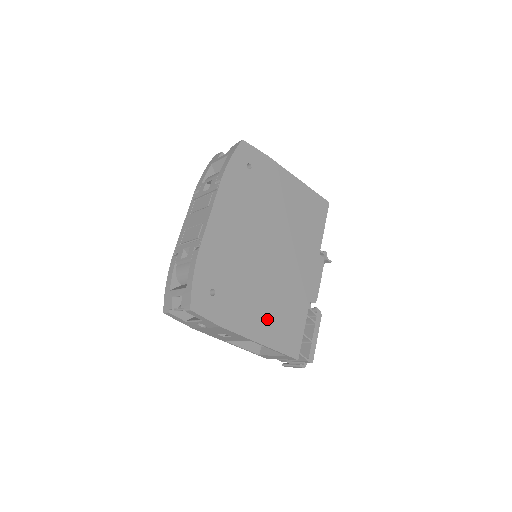
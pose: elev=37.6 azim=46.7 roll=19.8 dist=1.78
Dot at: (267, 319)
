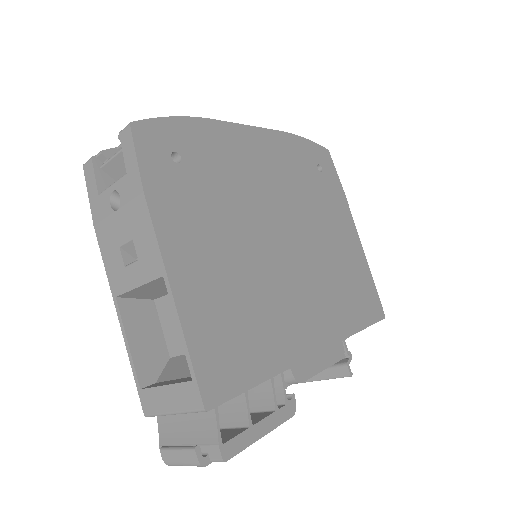
Dot at: (213, 288)
